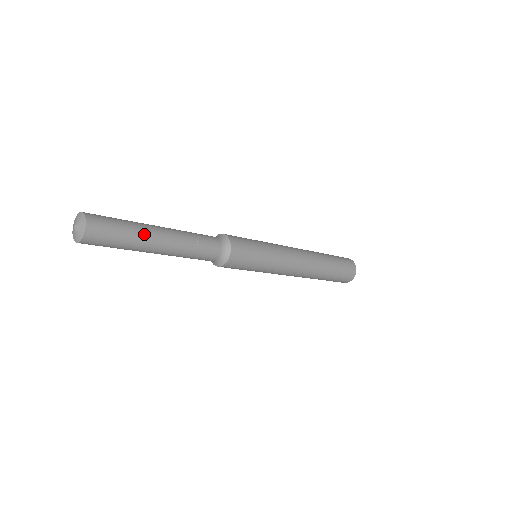
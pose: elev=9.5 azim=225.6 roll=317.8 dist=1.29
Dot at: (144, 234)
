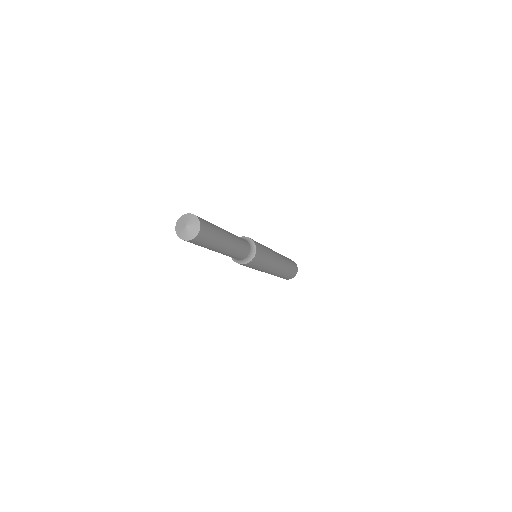
Dot at: (222, 239)
